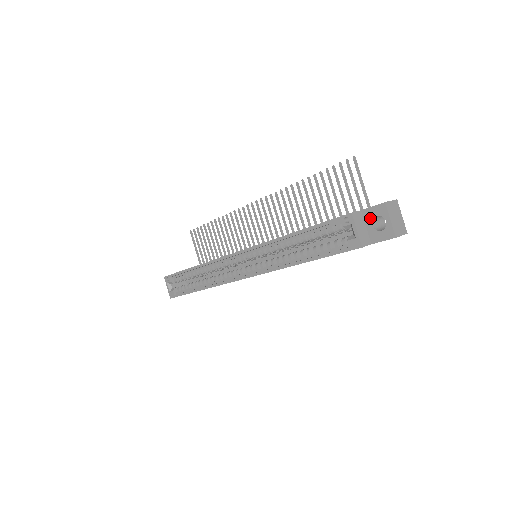
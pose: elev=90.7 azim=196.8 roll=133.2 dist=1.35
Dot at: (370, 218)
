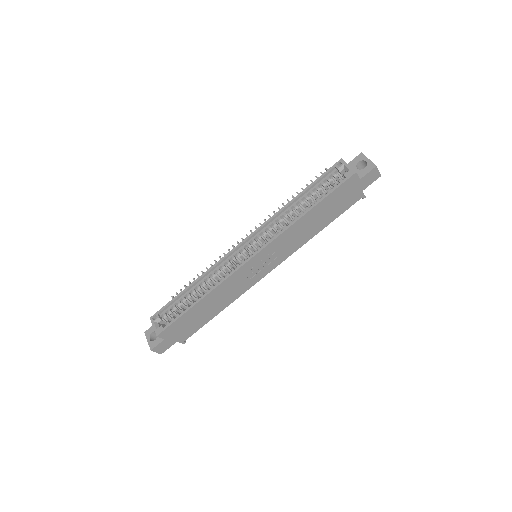
Dot at: (354, 166)
